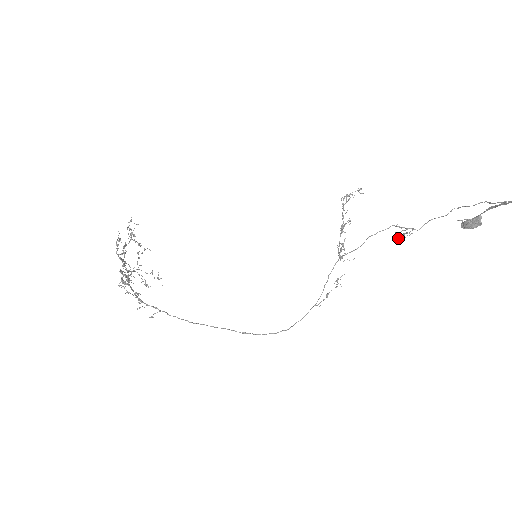
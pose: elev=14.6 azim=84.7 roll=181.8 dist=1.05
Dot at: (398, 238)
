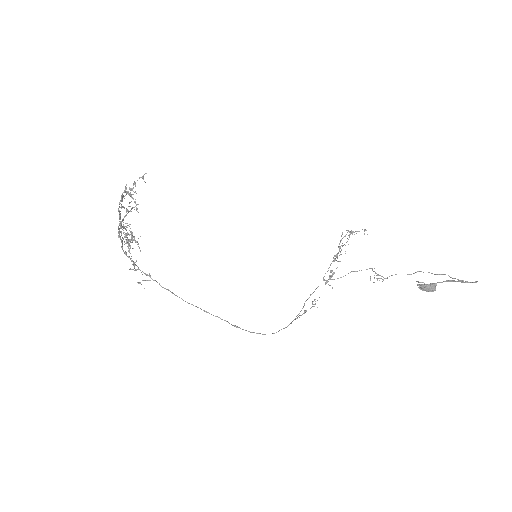
Dot at: (370, 280)
